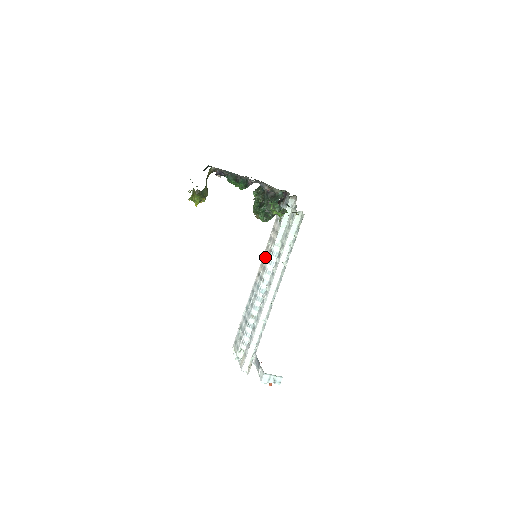
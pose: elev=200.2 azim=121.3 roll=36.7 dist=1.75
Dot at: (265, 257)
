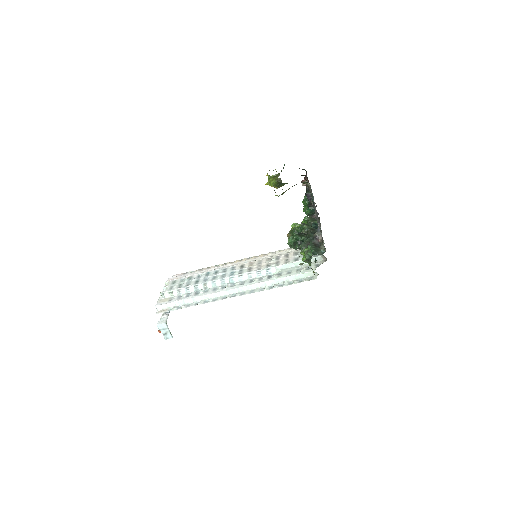
Dot at: (260, 263)
